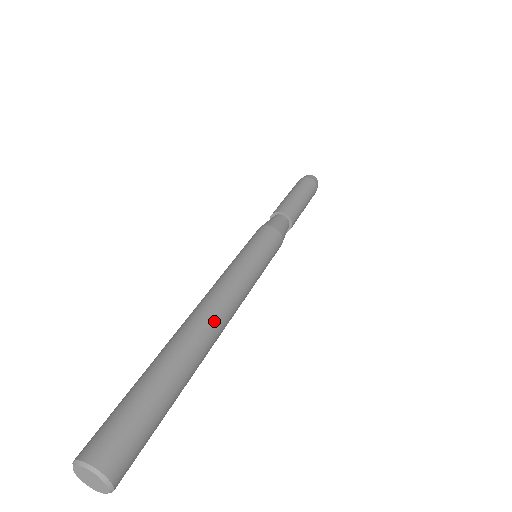
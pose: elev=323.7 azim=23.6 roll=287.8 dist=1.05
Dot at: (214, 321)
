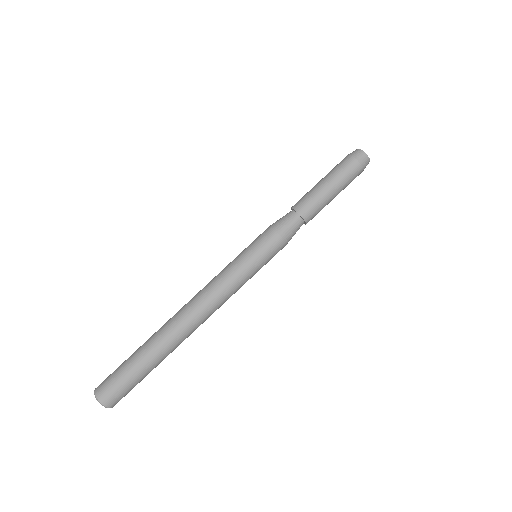
Dot at: (185, 317)
